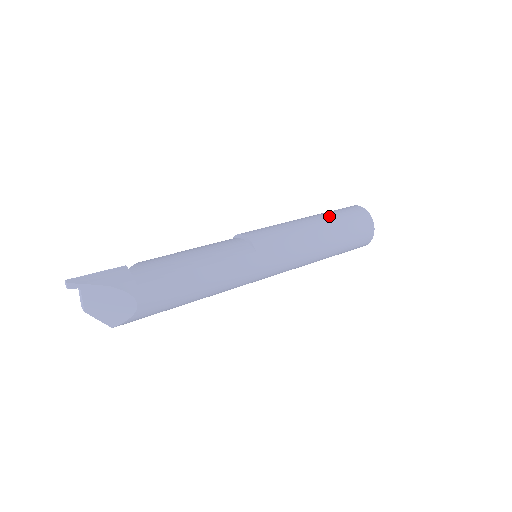
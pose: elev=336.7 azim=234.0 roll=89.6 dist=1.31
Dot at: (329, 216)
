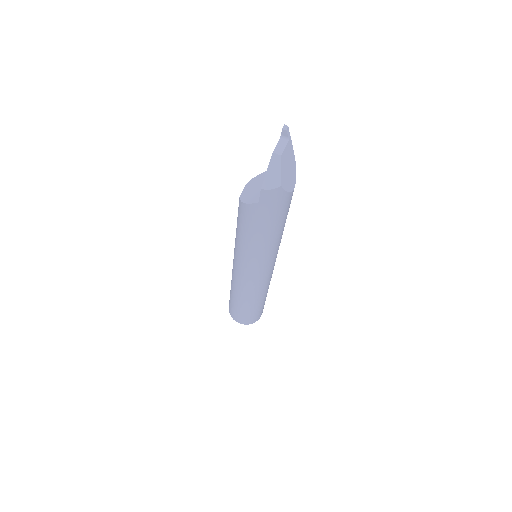
Dot at: occluded
